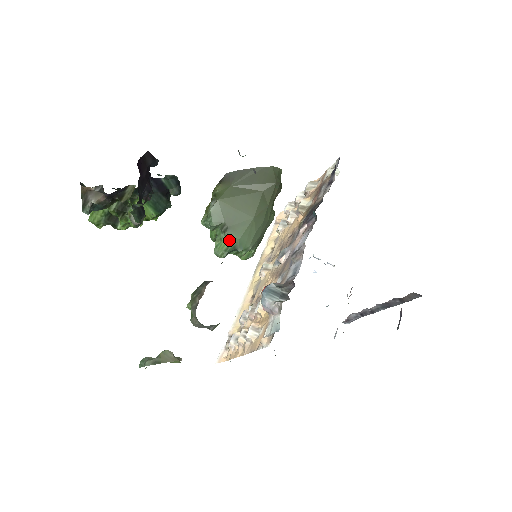
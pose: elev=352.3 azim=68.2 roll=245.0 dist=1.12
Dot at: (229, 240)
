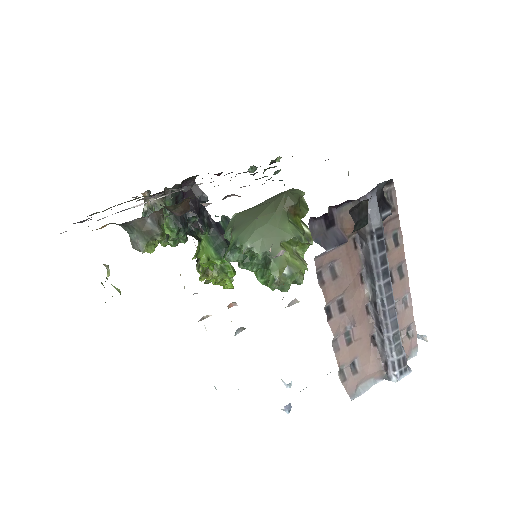
Dot at: (232, 239)
